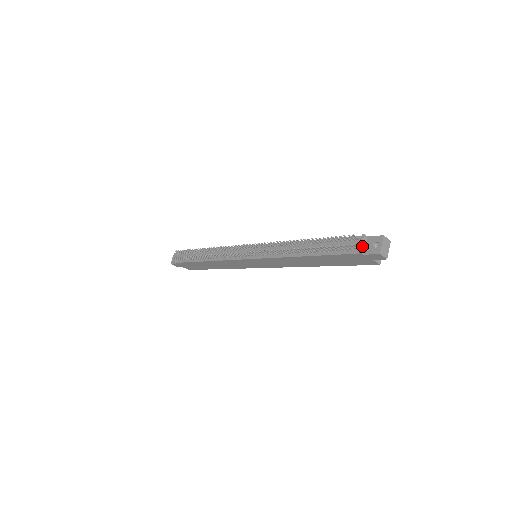
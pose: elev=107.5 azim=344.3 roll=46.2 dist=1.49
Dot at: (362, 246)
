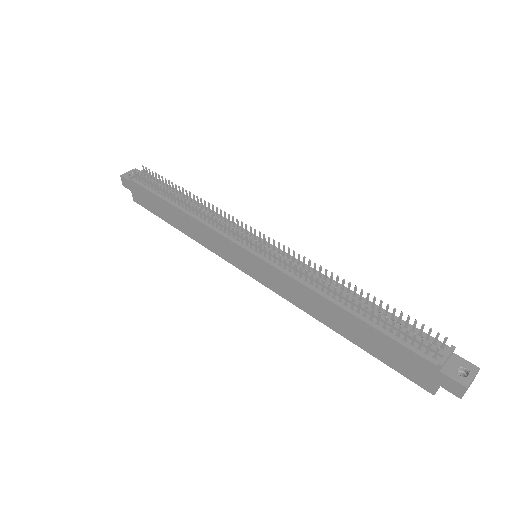
Dot at: (446, 359)
